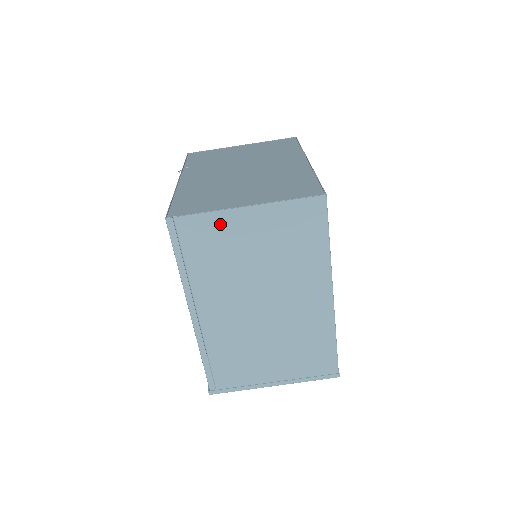
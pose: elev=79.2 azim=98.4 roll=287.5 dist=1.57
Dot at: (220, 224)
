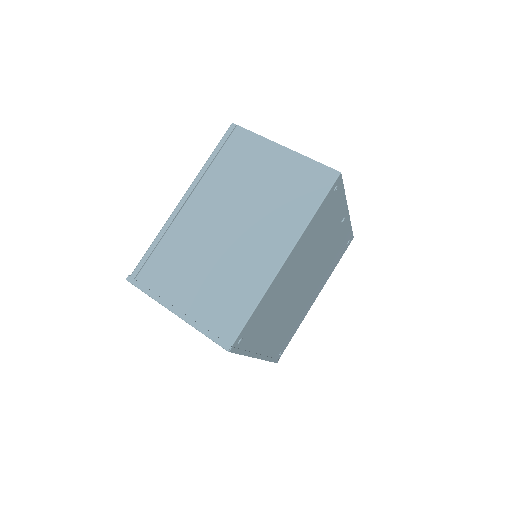
Dot at: (259, 147)
